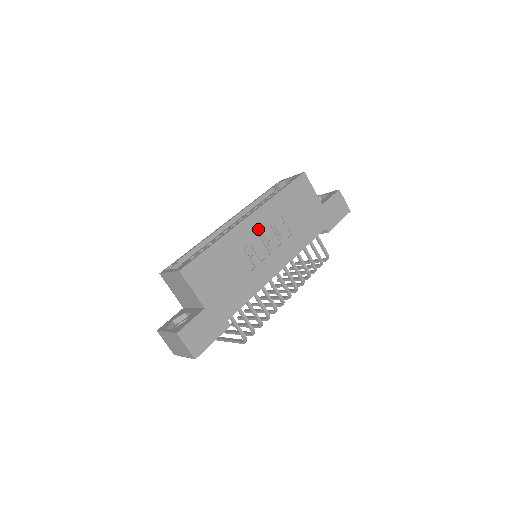
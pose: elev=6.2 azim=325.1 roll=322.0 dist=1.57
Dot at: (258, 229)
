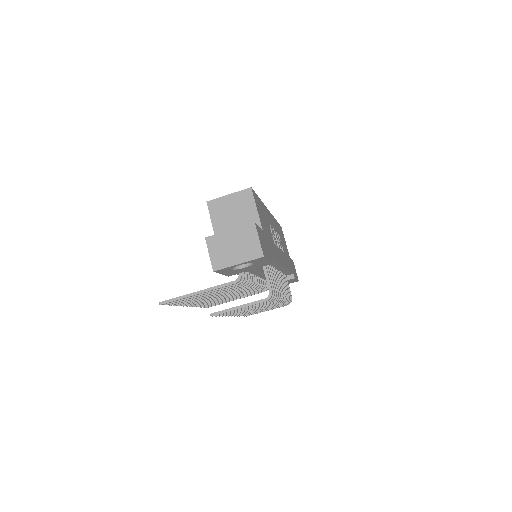
Dot at: (273, 225)
